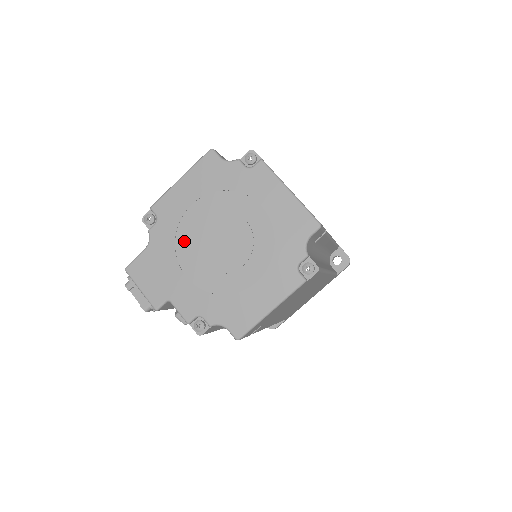
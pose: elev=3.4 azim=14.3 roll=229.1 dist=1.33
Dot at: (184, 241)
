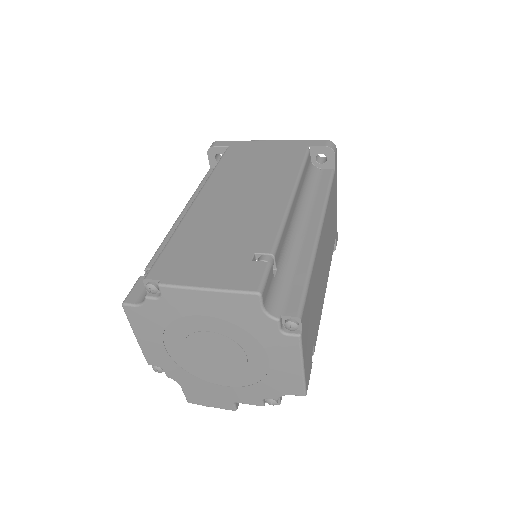
Dot at: (193, 369)
